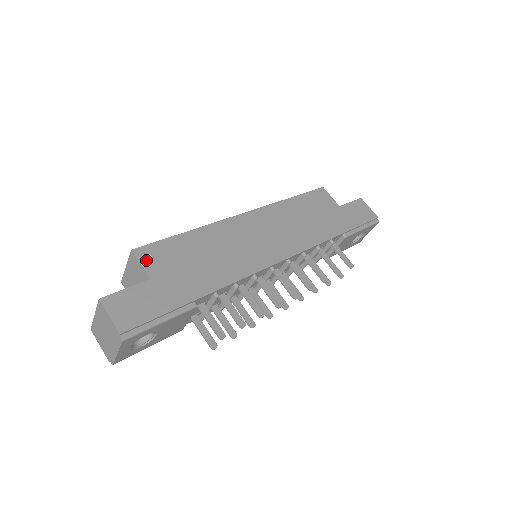
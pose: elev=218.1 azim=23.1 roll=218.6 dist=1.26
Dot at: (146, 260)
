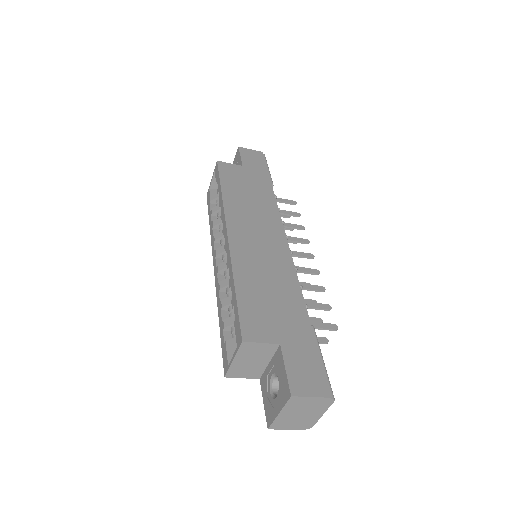
Dot at: (258, 336)
